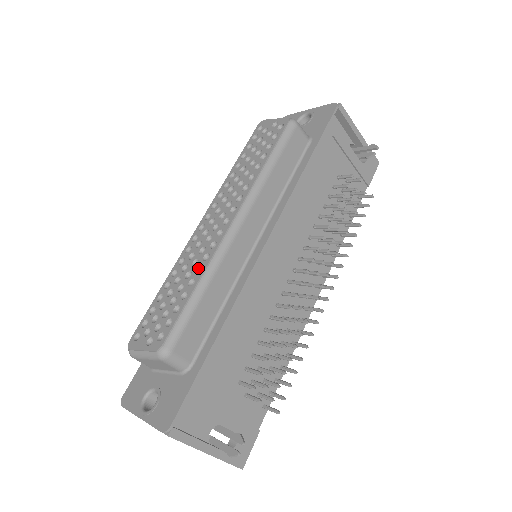
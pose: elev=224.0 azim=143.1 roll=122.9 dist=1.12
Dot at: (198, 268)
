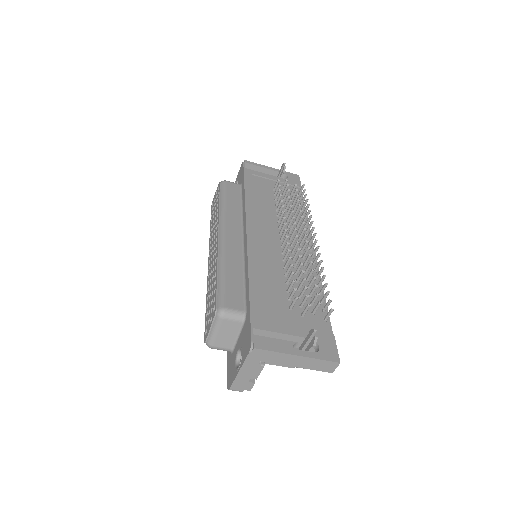
Dot at: (215, 269)
